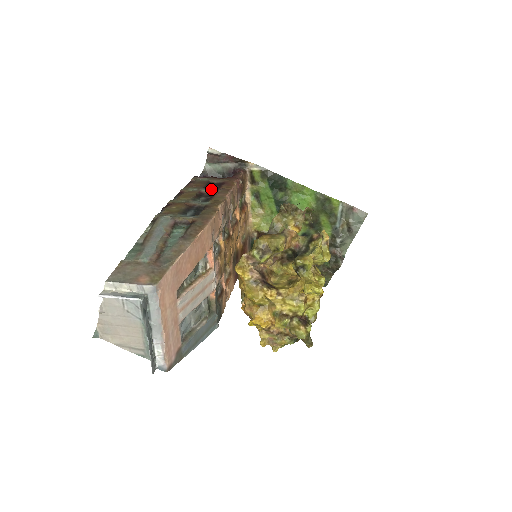
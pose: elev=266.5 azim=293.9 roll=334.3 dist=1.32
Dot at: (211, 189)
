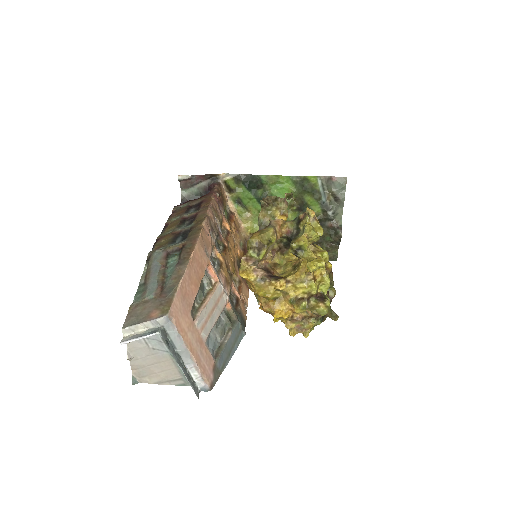
Dot at: (192, 212)
